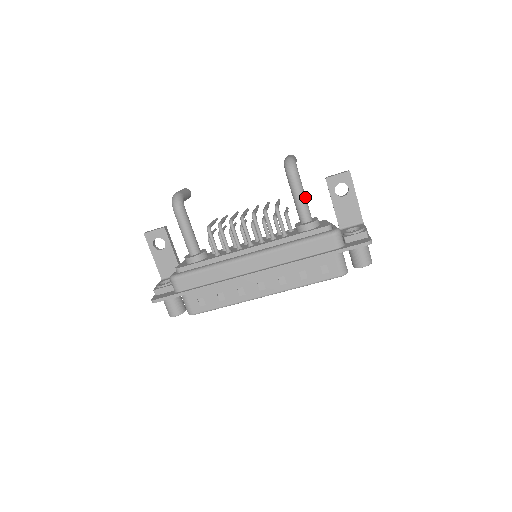
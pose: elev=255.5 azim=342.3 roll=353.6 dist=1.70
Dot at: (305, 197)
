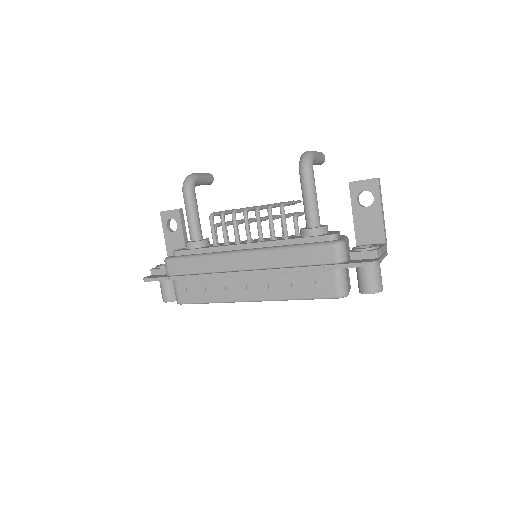
Dot at: (315, 198)
